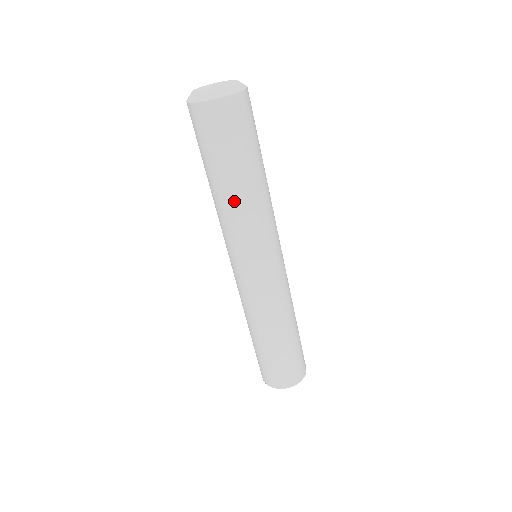
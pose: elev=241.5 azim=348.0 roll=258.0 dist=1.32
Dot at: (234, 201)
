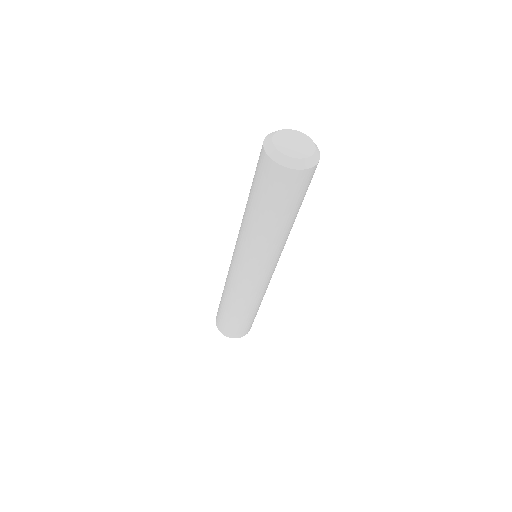
Dot at: (266, 233)
